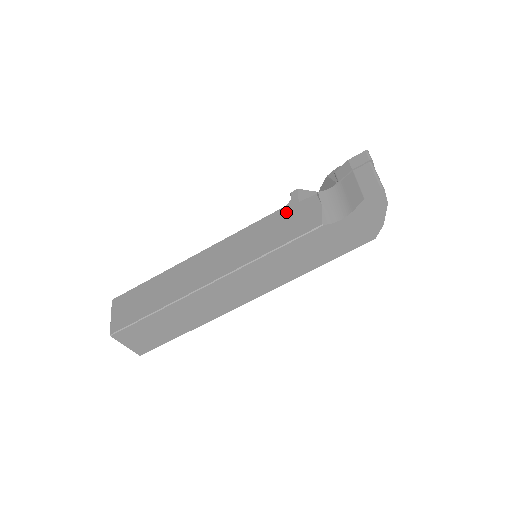
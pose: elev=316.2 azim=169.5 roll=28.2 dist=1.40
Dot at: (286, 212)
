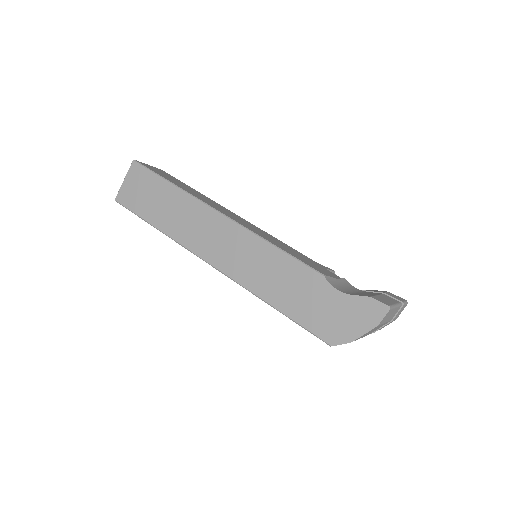
Dot at: (312, 260)
